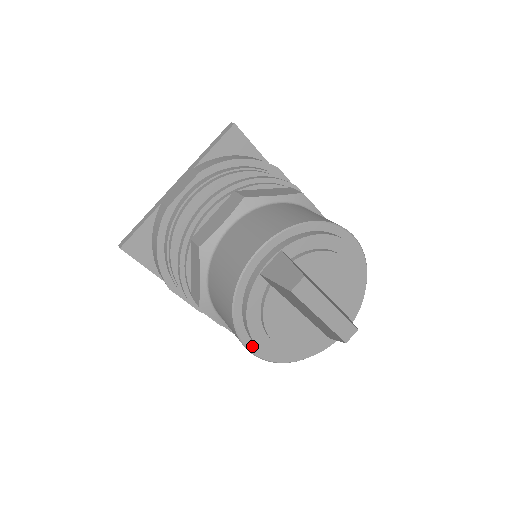
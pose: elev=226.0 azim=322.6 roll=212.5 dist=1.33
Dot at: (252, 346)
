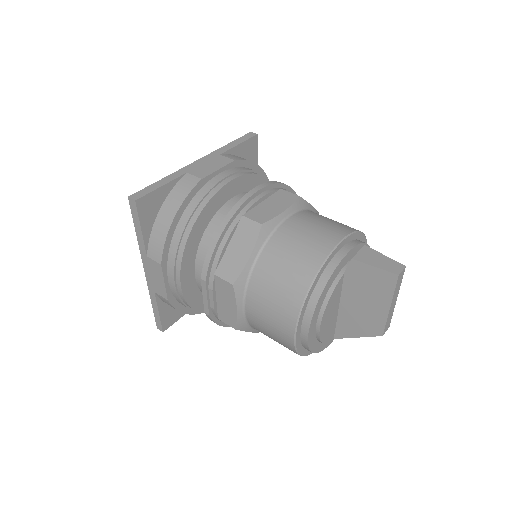
Dot at: (299, 329)
